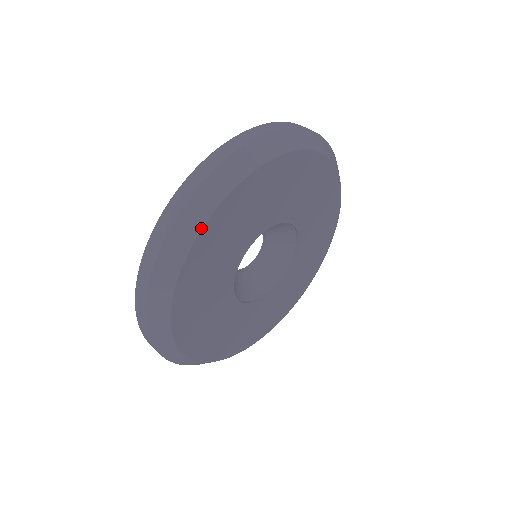
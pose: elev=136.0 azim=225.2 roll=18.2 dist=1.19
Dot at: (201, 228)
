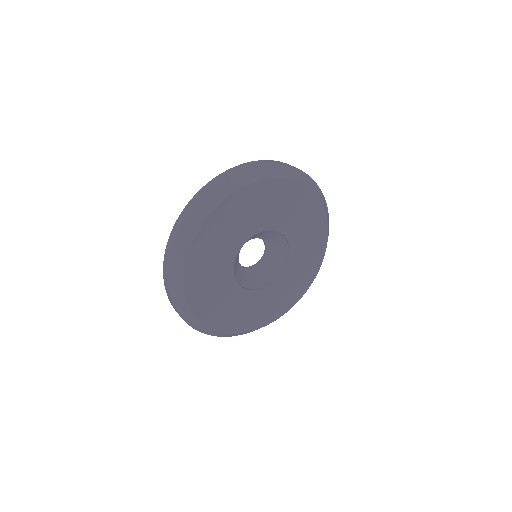
Dot at: (189, 249)
